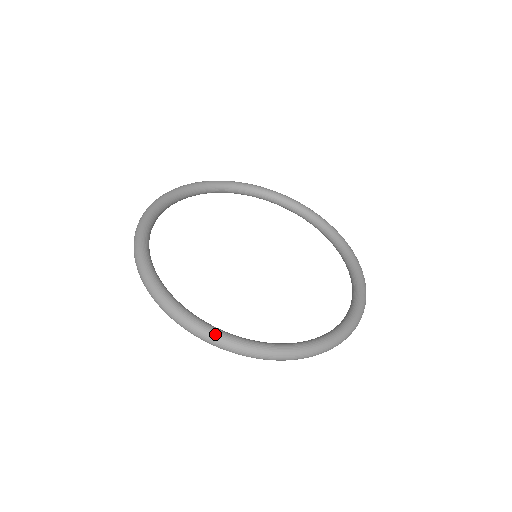
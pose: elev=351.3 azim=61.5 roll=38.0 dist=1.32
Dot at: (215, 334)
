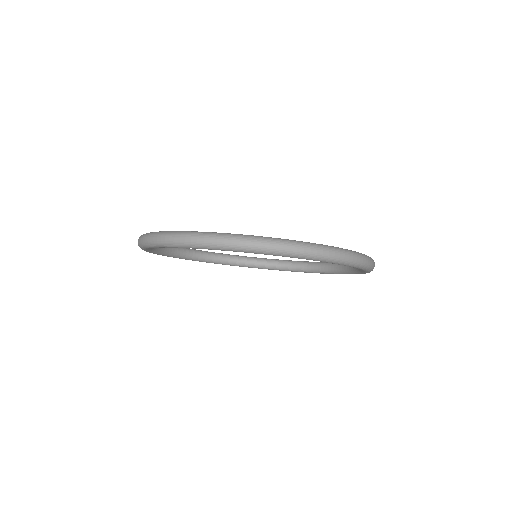
Dot at: (217, 233)
